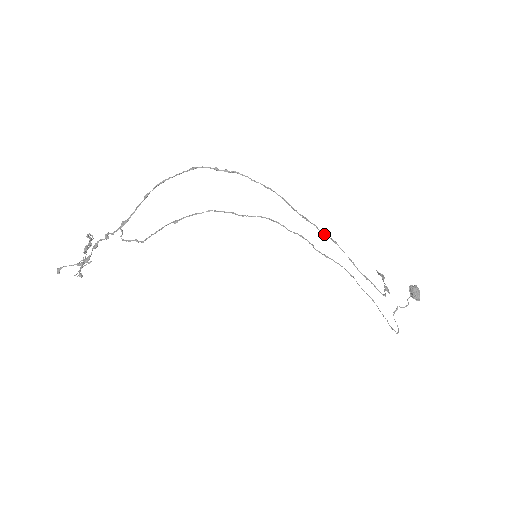
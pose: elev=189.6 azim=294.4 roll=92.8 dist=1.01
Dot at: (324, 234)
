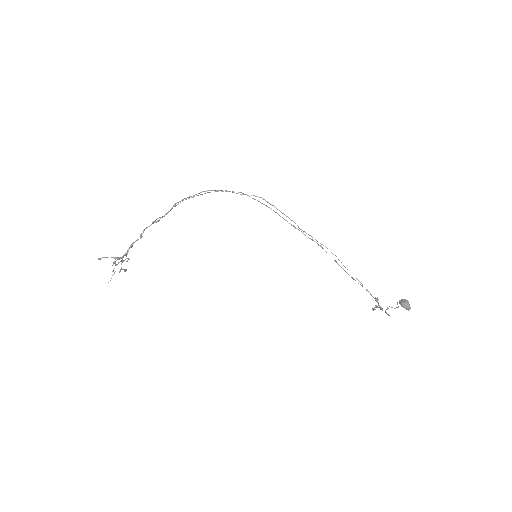
Dot at: (310, 238)
